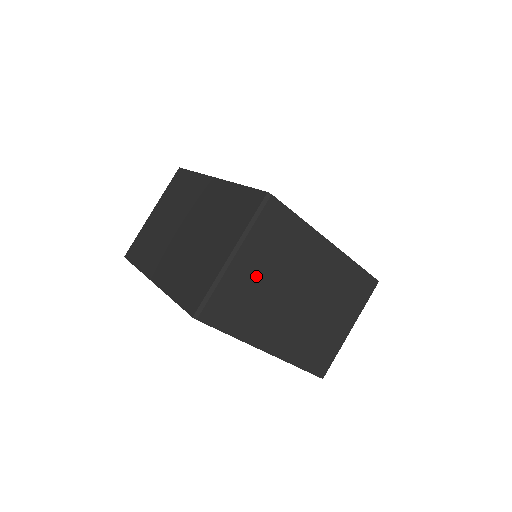
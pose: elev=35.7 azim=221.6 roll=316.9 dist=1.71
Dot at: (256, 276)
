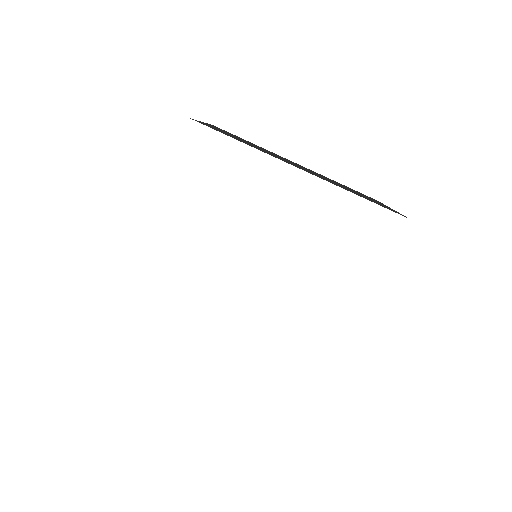
Dot at: occluded
